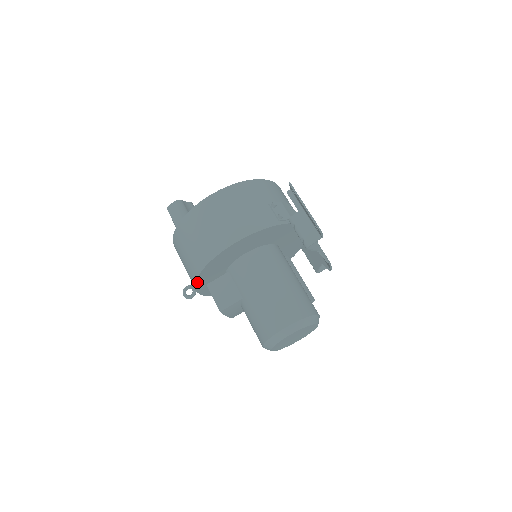
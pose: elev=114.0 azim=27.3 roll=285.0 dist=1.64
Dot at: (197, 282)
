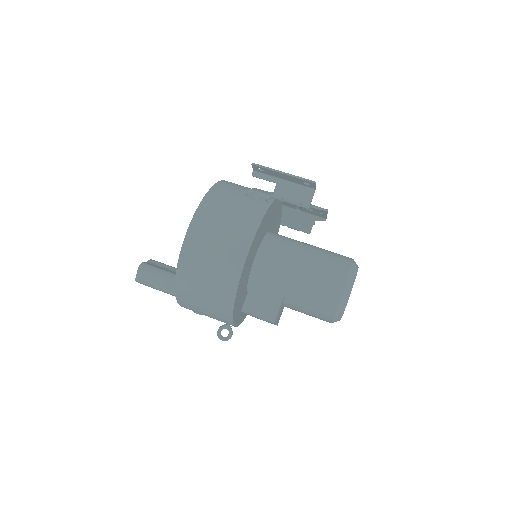
Dot at: (233, 314)
